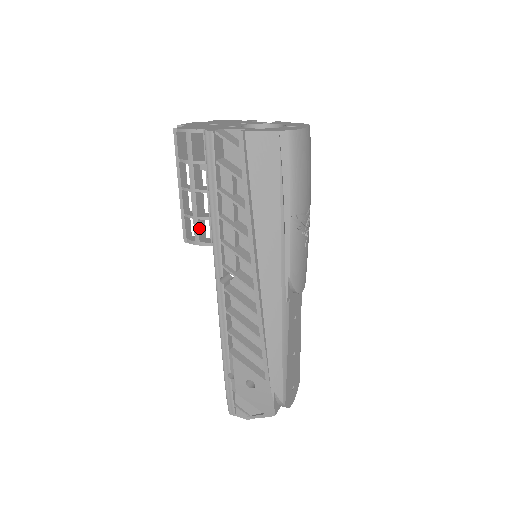
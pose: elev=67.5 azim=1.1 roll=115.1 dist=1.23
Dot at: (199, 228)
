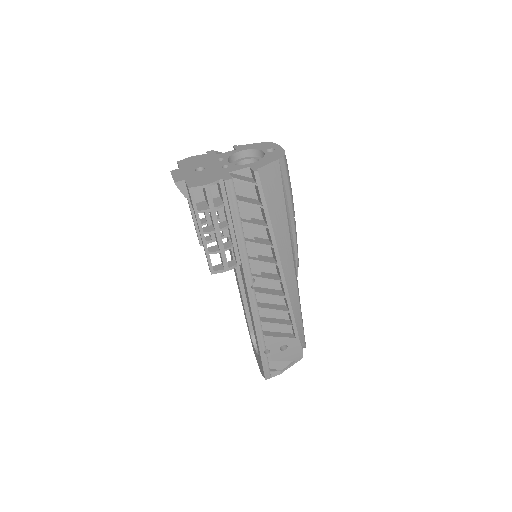
Dot at: occluded
